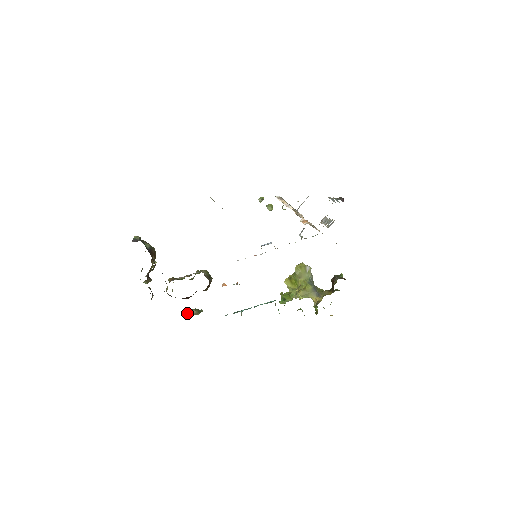
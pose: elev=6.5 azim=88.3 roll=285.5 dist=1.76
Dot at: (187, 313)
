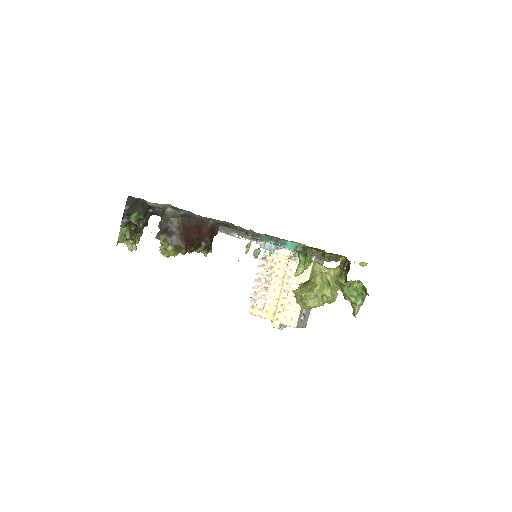
Dot at: occluded
